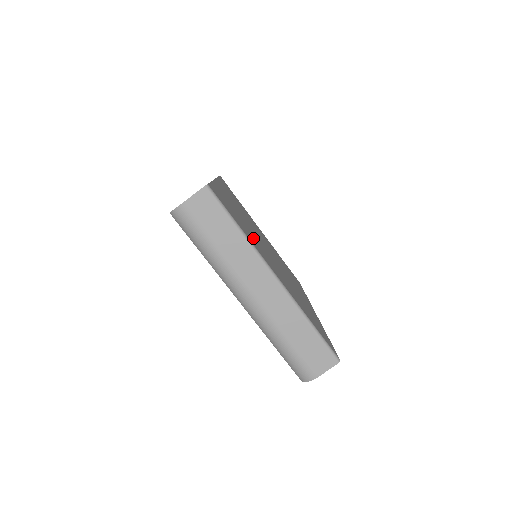
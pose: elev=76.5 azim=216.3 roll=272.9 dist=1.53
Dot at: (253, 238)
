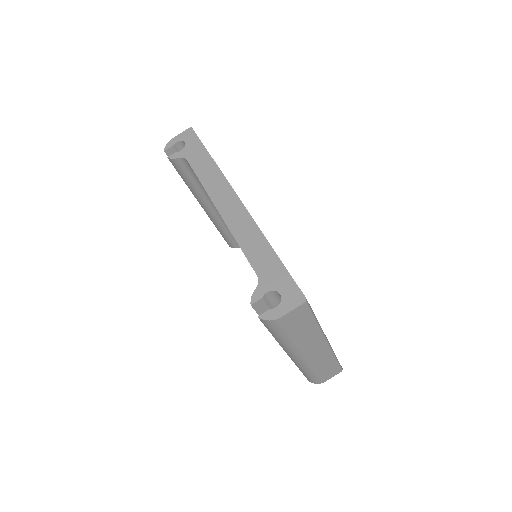
Dot at: occluded
